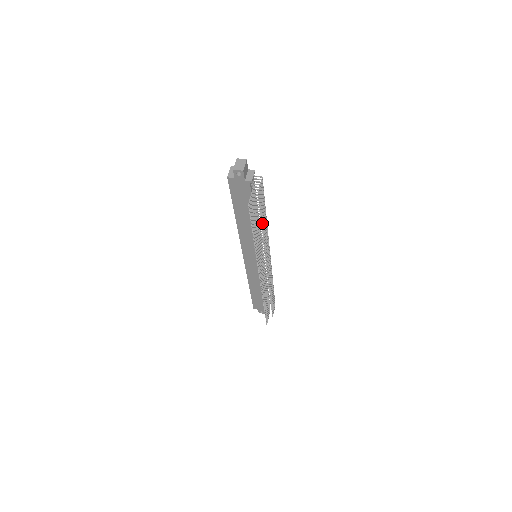
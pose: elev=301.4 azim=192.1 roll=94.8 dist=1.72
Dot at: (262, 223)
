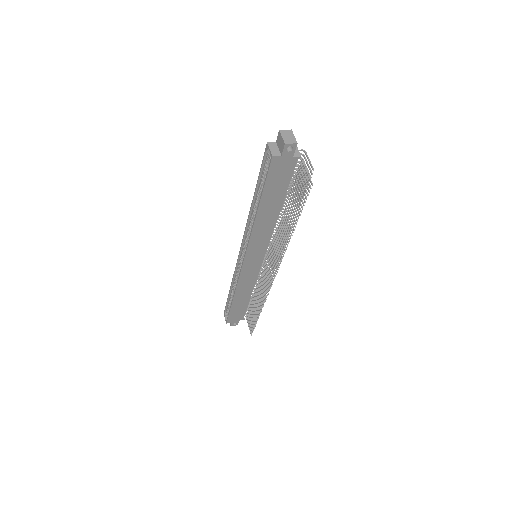
Dot at: occluded
